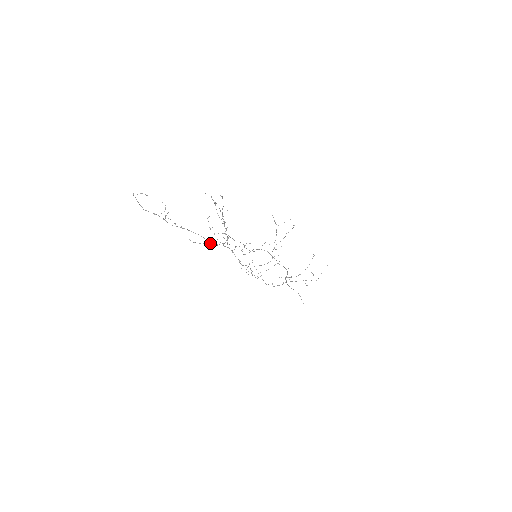
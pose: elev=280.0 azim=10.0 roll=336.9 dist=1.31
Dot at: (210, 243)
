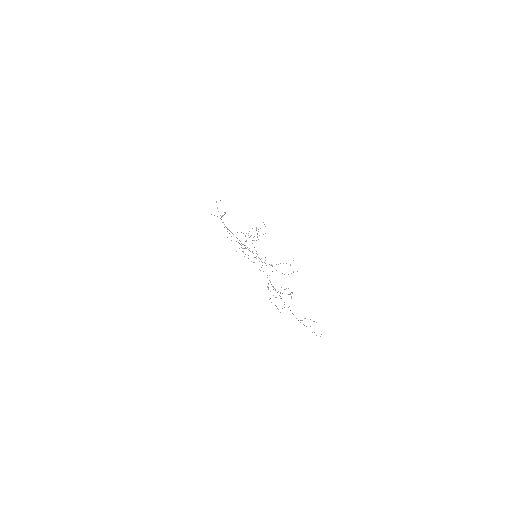
Dot at: occluded
